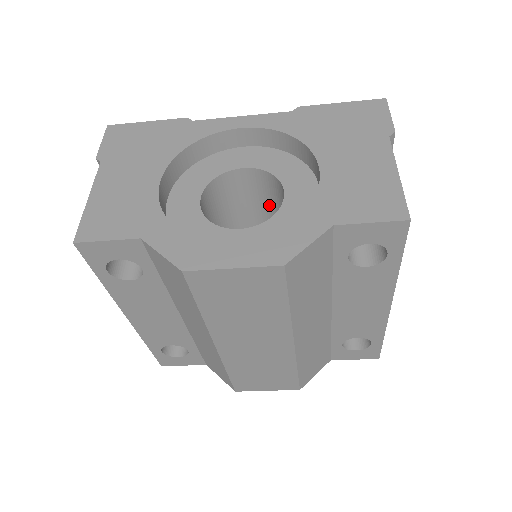
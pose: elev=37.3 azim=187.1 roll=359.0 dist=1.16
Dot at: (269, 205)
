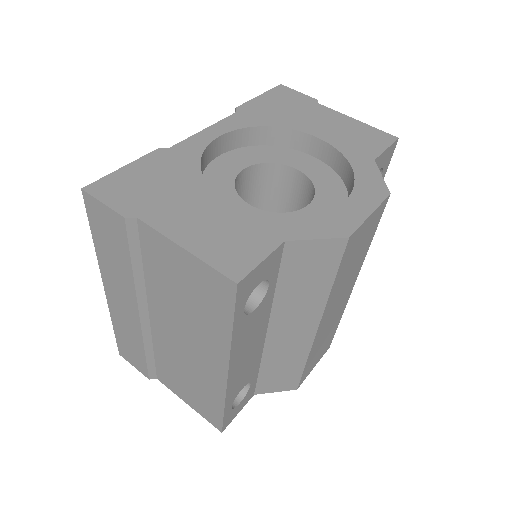
Dot at: (256, 200)
